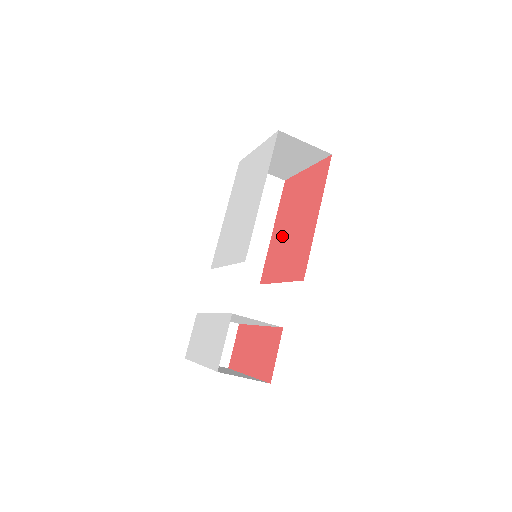
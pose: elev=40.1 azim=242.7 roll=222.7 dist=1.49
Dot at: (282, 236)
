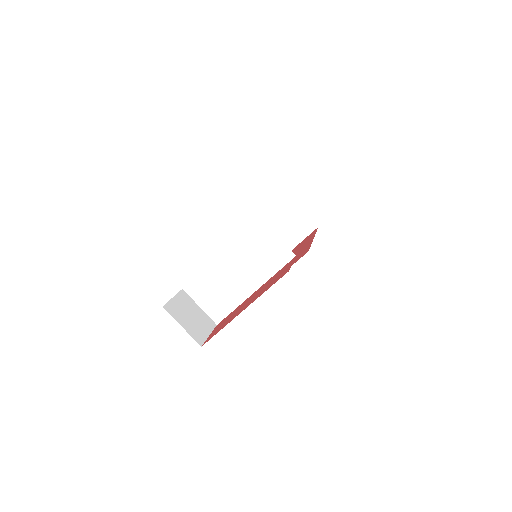
Dot at: occluded
